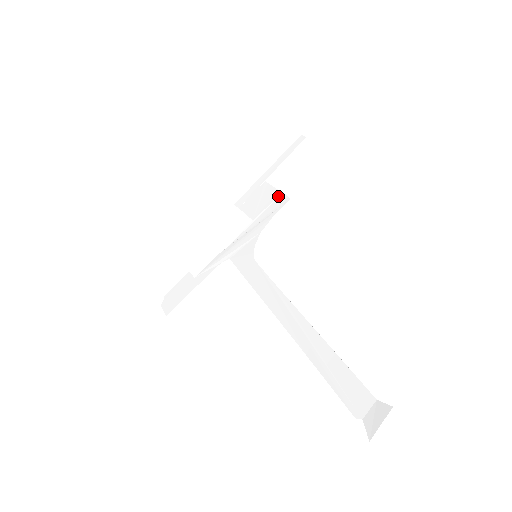
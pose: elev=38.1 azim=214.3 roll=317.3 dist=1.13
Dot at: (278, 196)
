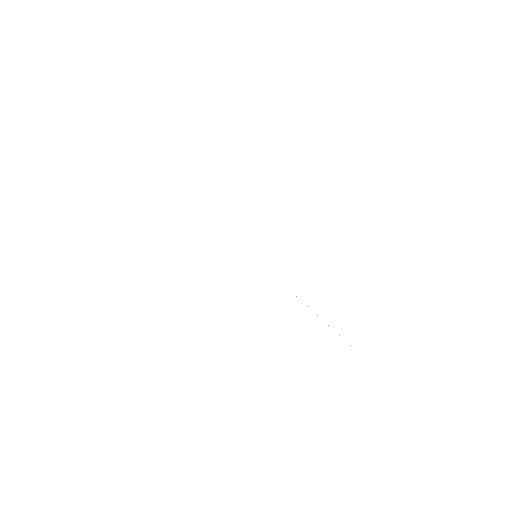
Dot at: (261, 206)
